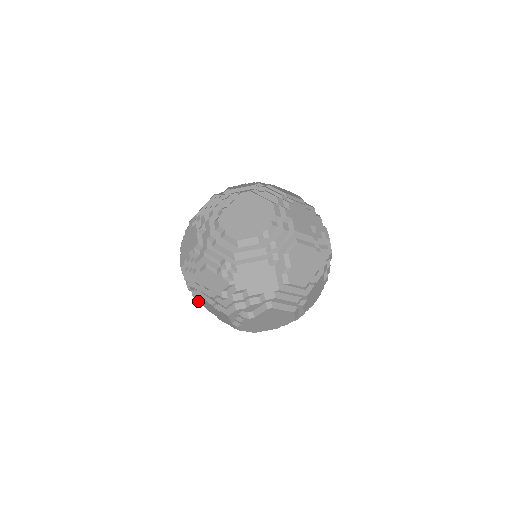
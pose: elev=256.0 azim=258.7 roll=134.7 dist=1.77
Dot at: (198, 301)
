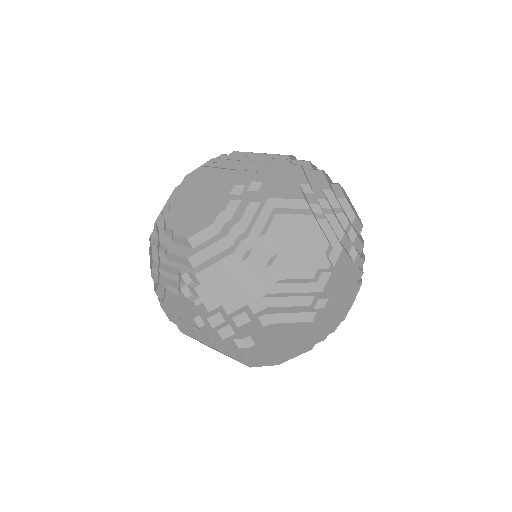
Dot at: occluded
